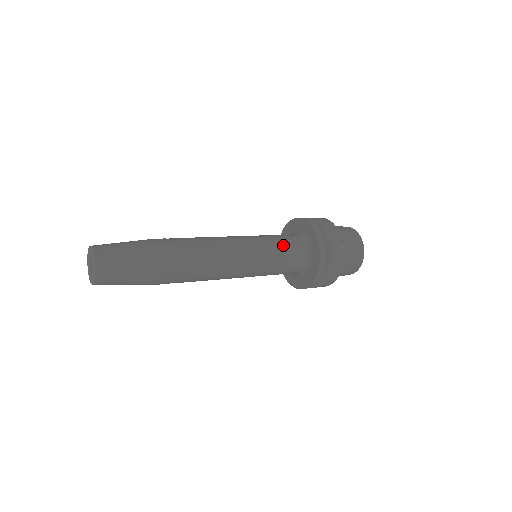
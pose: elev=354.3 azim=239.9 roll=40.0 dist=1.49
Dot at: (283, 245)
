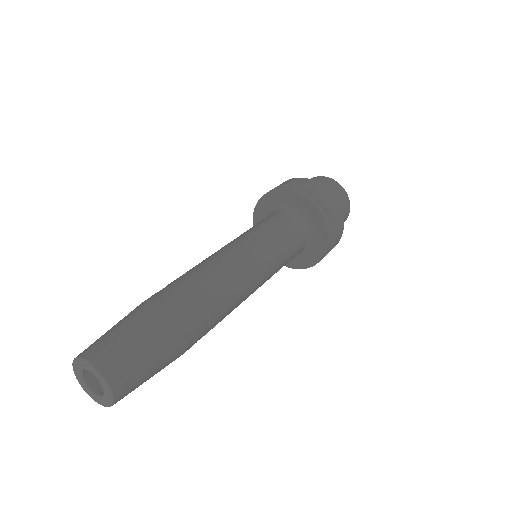
Dot at: (292, 248)
